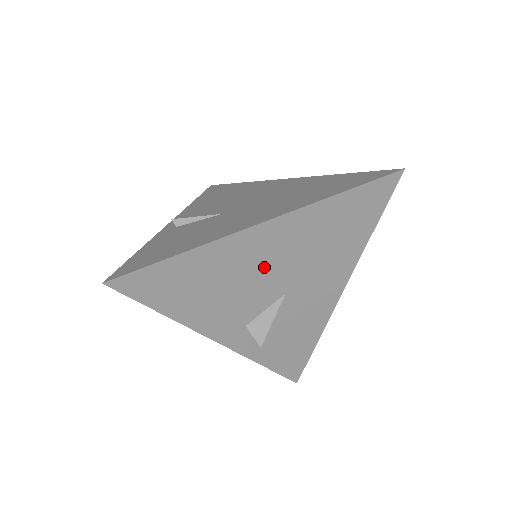
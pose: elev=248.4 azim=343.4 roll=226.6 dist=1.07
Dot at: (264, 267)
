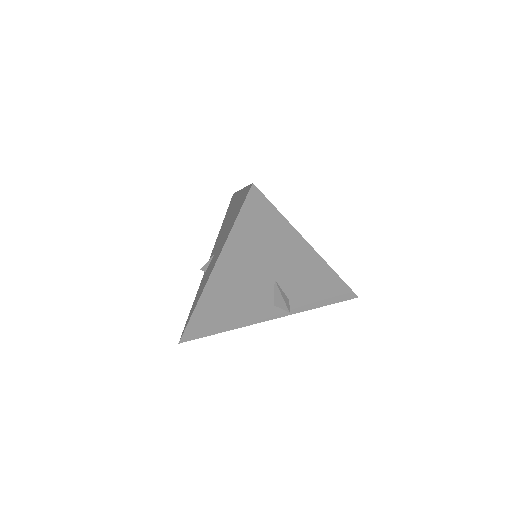
Dot at: (242, 283)
